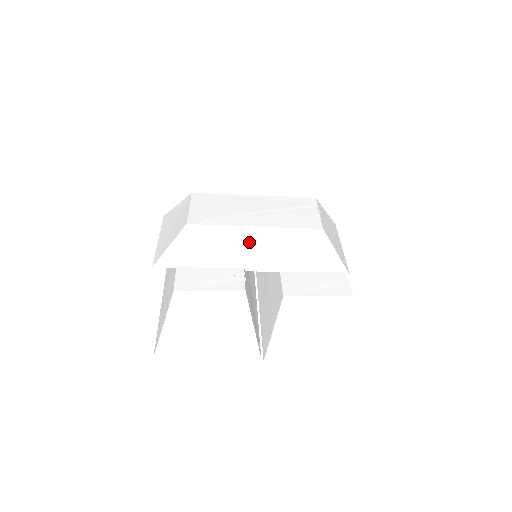
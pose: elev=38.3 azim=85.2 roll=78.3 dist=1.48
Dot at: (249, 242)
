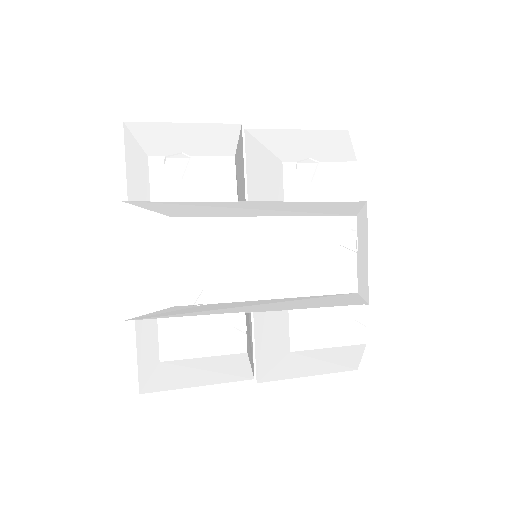
Dot at: (257, 304)
